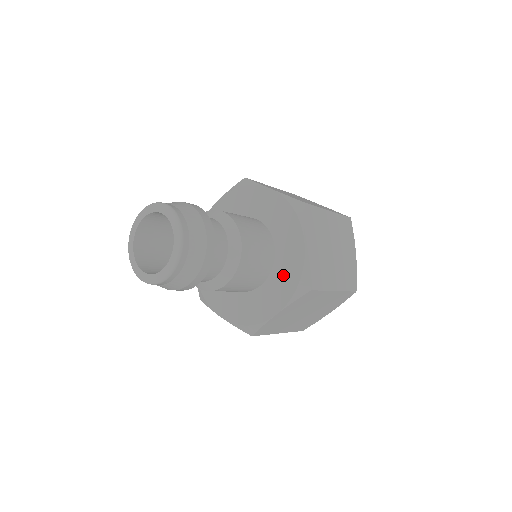
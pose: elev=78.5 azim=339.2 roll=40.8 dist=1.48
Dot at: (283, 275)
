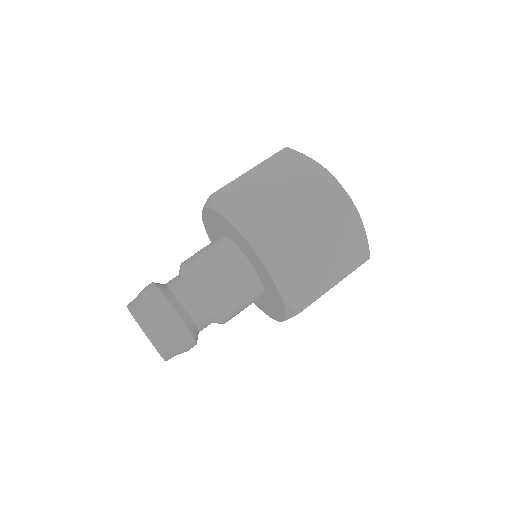
Dot at: (272, 298)
